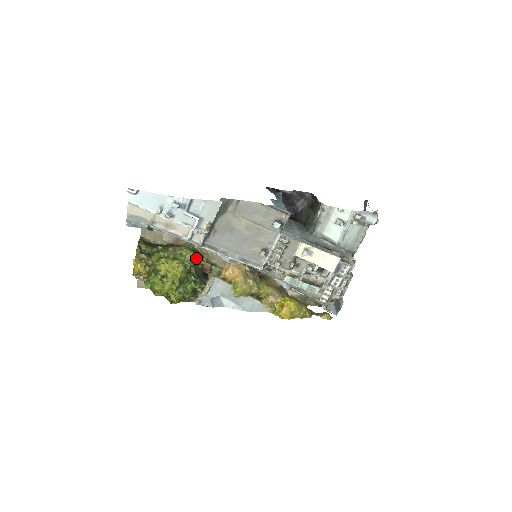
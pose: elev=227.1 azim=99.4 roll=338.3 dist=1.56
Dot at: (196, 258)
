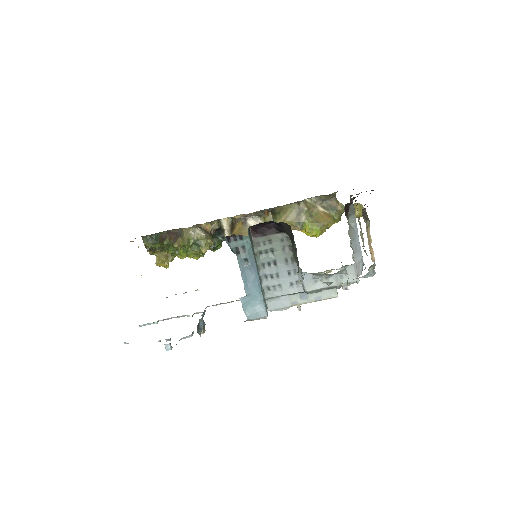
Dot at: (203, 252)
